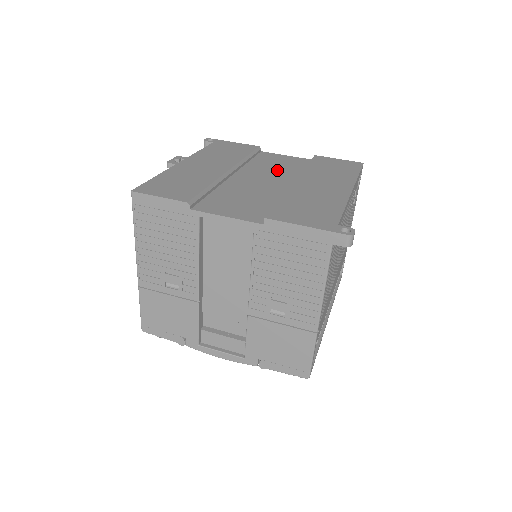
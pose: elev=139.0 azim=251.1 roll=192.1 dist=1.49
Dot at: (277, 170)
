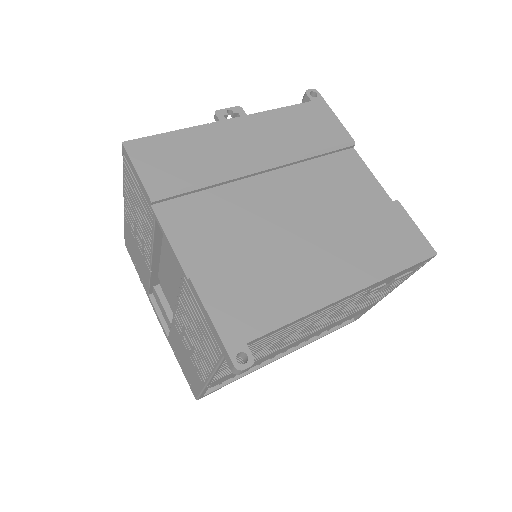
Dot at: (324, 196)
